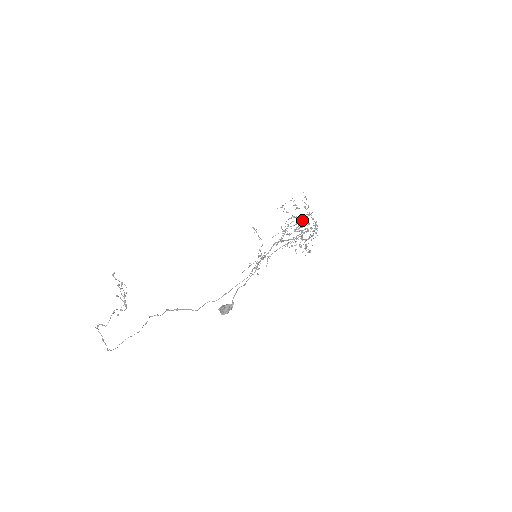
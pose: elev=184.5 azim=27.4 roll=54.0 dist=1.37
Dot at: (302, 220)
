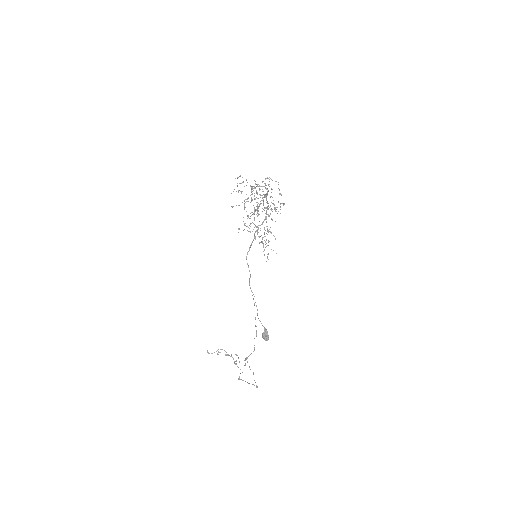
Dot at: (252, 200)
